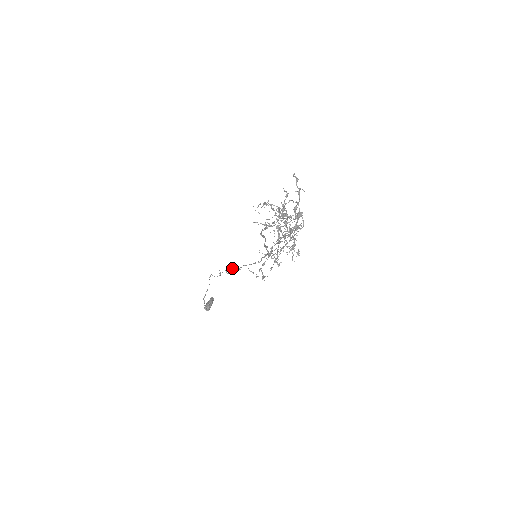
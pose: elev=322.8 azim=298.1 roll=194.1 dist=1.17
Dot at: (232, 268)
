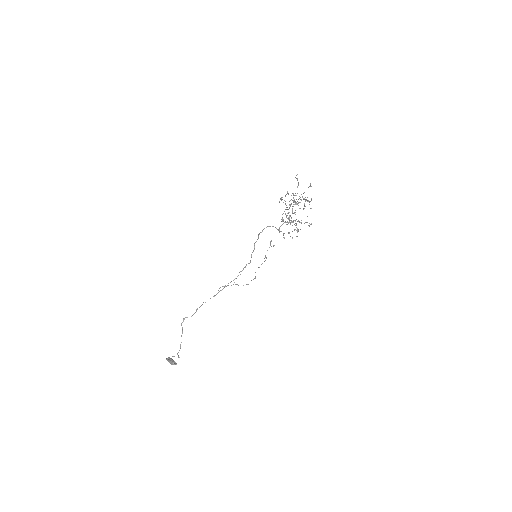
Dot at: (224, 286)
